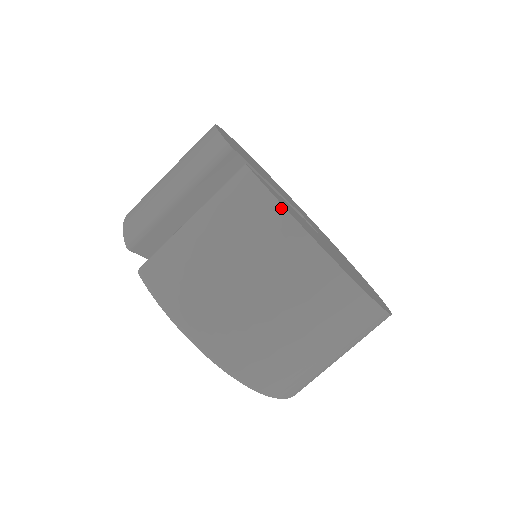
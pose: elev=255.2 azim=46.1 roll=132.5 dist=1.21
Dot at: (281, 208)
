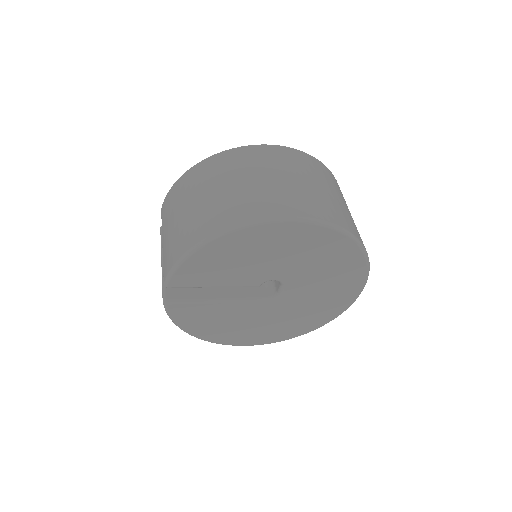
Dot at: (174, 185)
